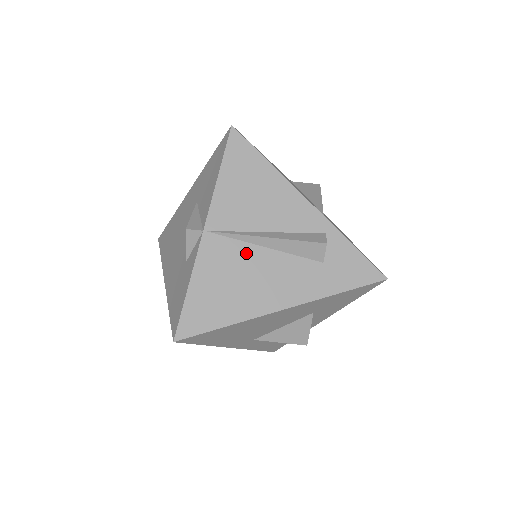
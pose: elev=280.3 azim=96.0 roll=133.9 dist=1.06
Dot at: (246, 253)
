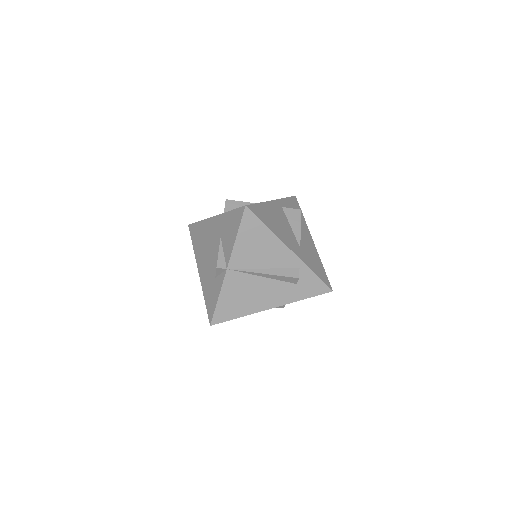
Dot at: (252, 280)
